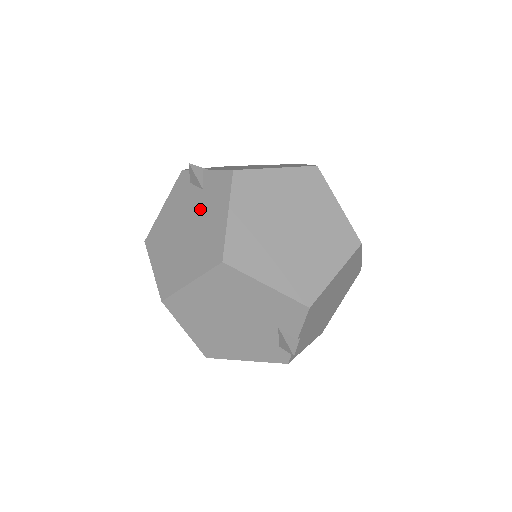
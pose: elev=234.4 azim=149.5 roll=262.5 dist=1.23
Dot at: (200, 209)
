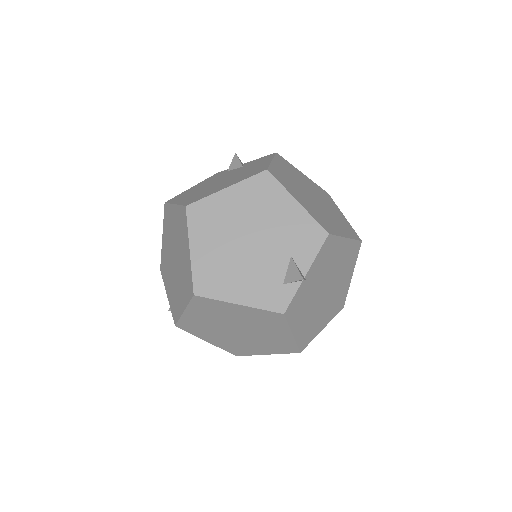
Dot at: (240, 170)
